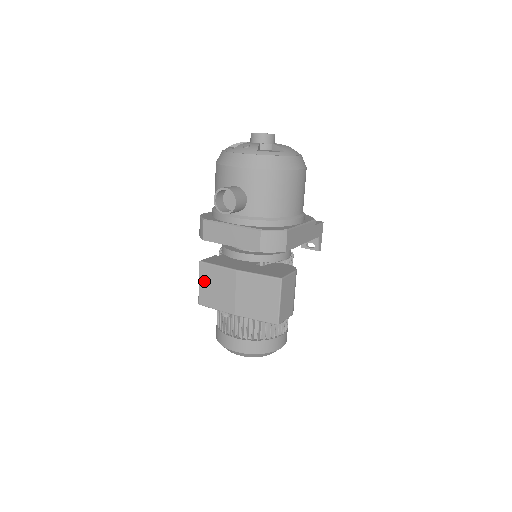
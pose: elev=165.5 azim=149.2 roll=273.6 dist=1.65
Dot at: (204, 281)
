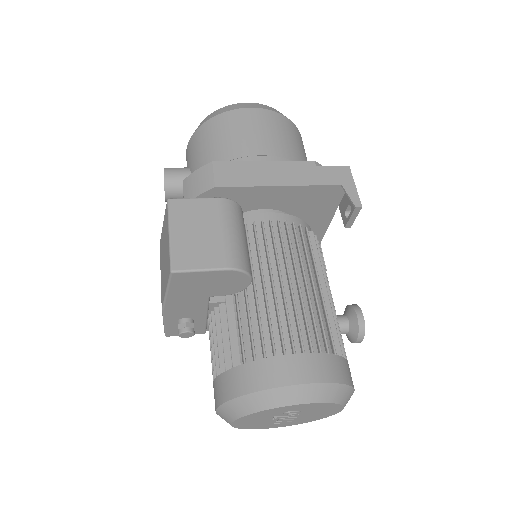
Dot at: occluded
